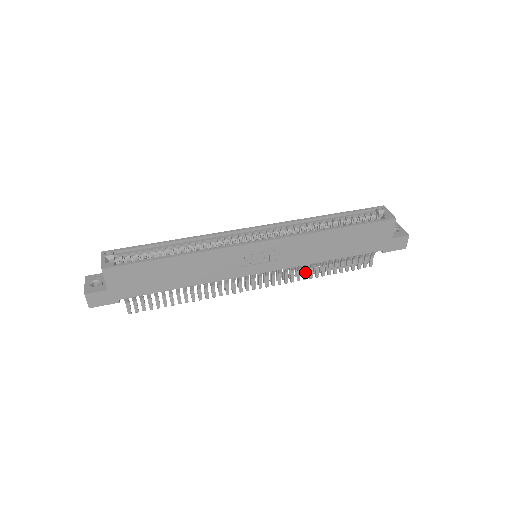
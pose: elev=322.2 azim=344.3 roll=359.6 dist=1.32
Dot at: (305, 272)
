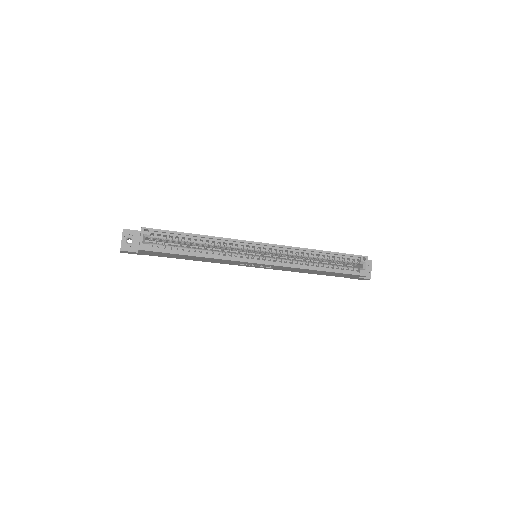
Dot at: occluded
